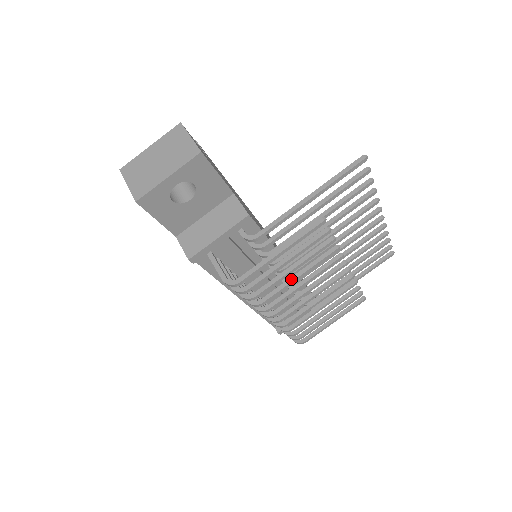
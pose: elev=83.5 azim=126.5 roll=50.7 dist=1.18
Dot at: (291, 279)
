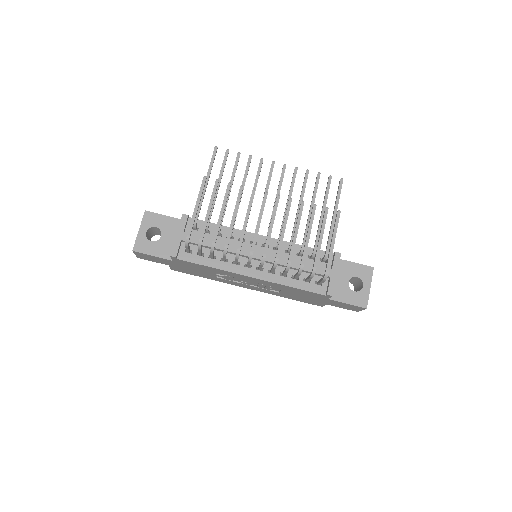
Dot at: (231, 222)
